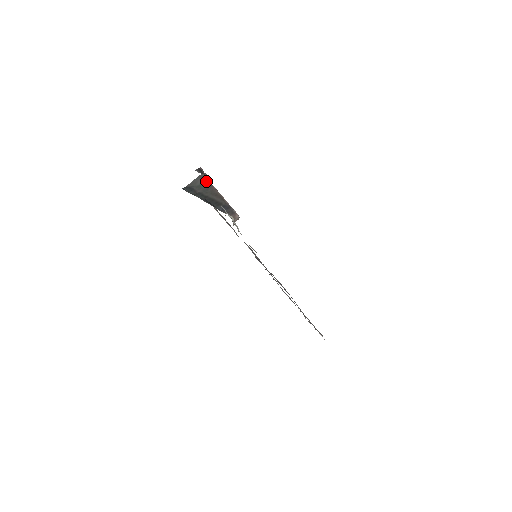
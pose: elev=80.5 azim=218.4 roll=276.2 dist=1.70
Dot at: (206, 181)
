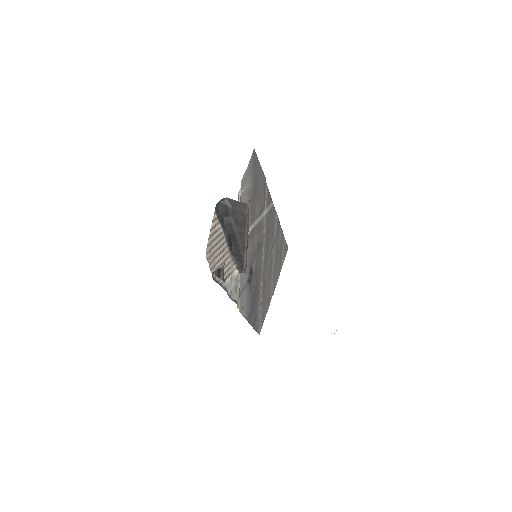
Dot at: (244, 216)
